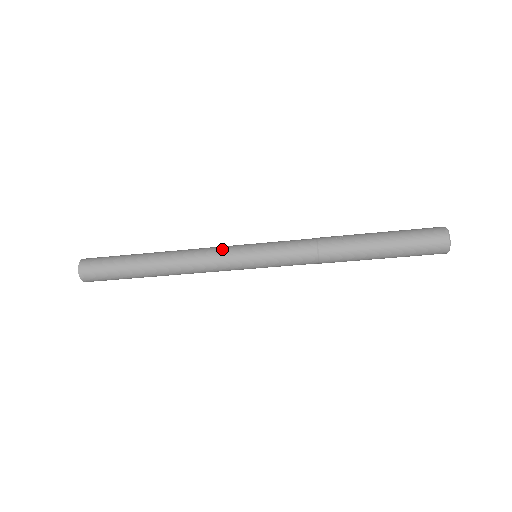
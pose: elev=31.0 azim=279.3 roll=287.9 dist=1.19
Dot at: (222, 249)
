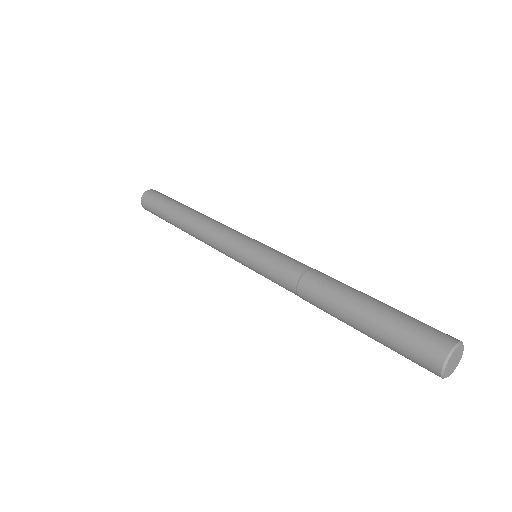
Dot at: (227, 235)
